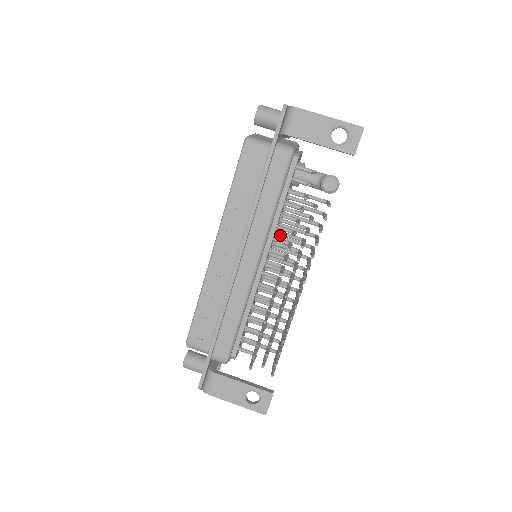
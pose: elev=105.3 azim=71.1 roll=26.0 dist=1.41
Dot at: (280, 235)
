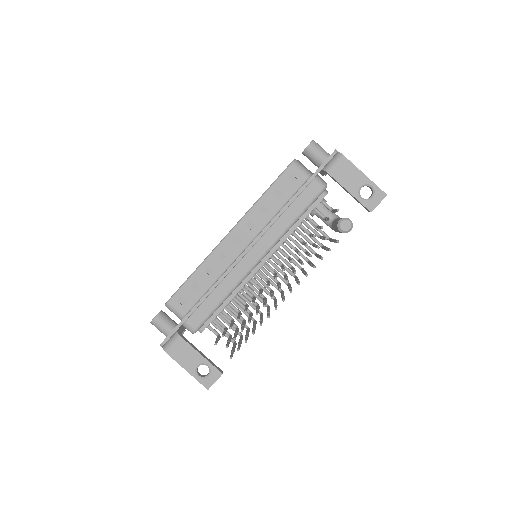
Dot at: occluded
